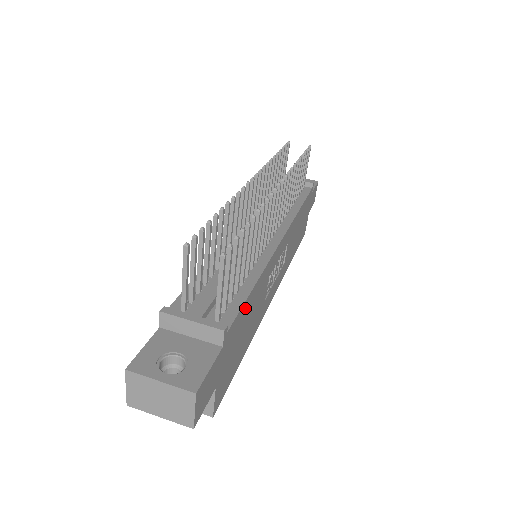
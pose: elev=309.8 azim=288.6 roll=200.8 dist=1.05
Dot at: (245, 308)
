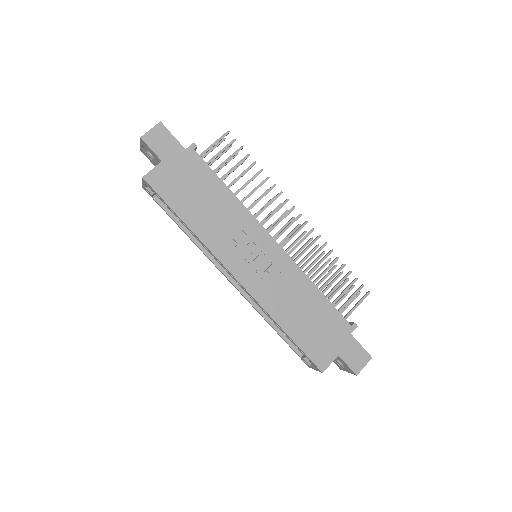
Dot at: (212, 180)
